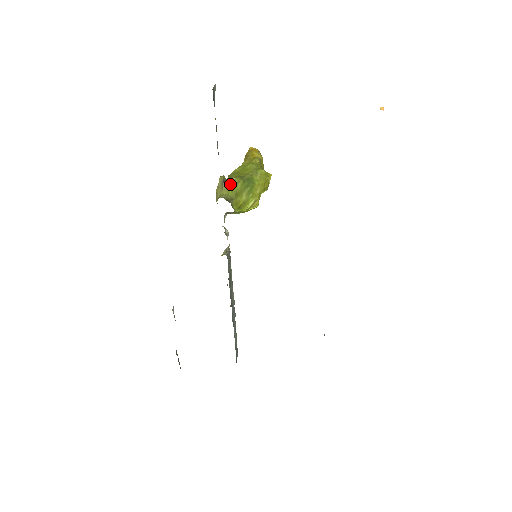
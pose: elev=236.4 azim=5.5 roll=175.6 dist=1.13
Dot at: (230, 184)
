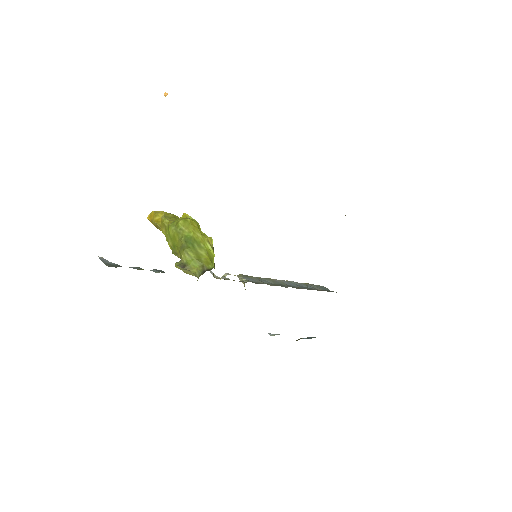
Dot at: (187, 262)
